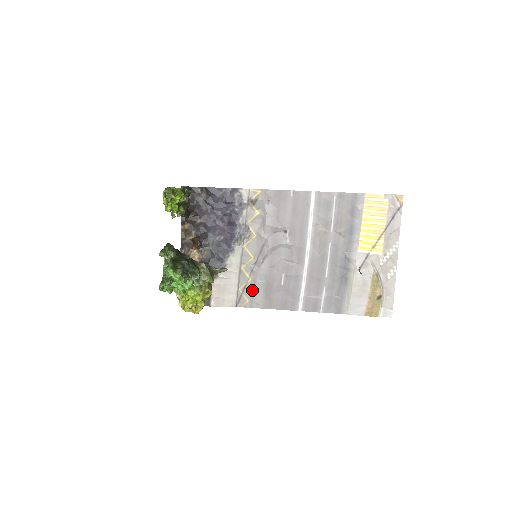
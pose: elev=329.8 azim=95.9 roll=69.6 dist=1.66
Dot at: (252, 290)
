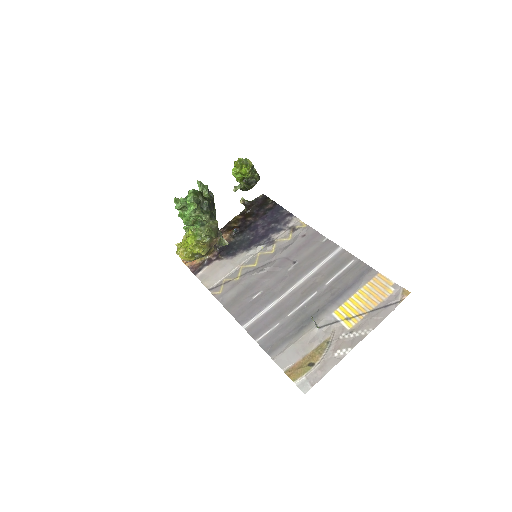
Dot at: (231, 287)
